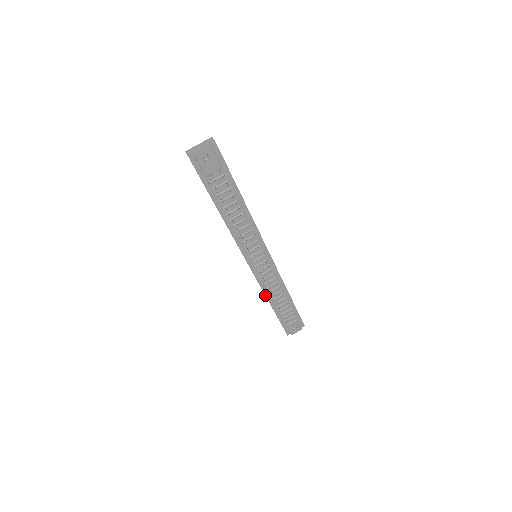
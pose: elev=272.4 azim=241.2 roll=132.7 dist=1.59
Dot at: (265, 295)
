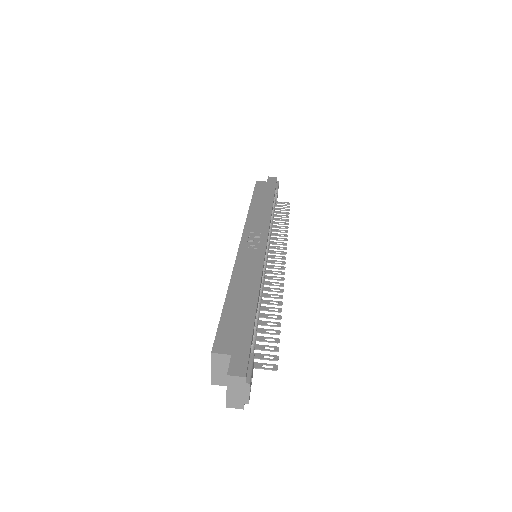
Dot at: occluded
